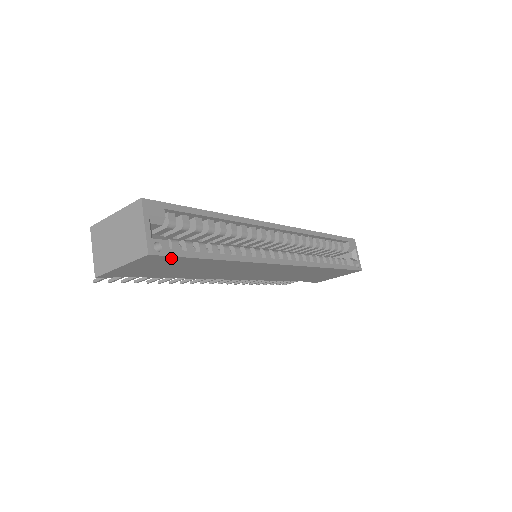
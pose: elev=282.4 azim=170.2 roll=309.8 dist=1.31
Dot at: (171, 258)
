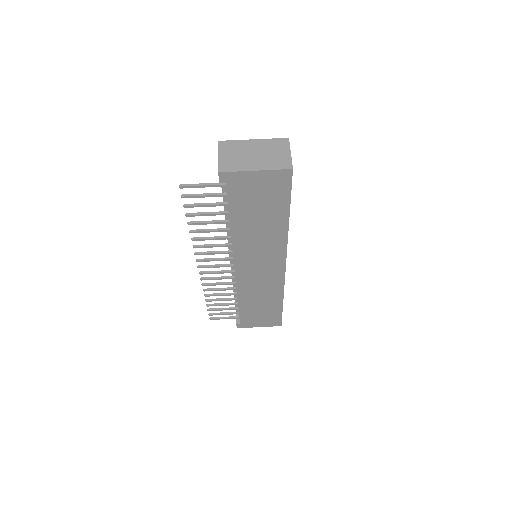
Dot at: (286, 187)
